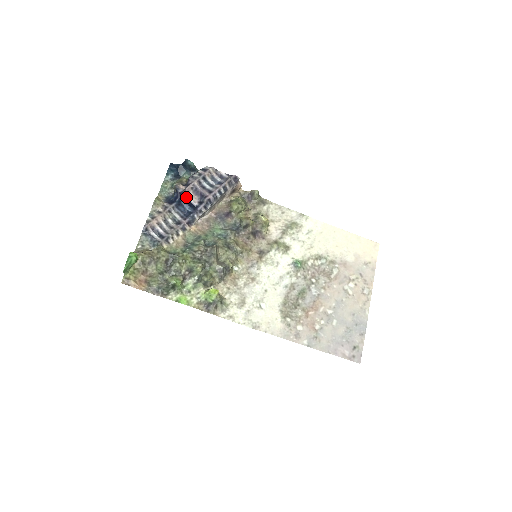
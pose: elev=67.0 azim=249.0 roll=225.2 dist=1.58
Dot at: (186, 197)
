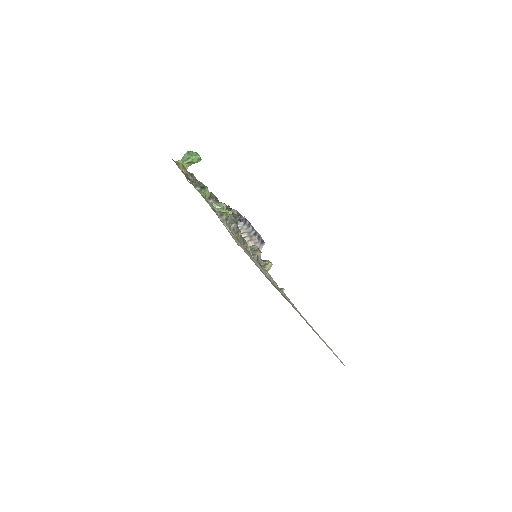
Dot at: (231, 211)
